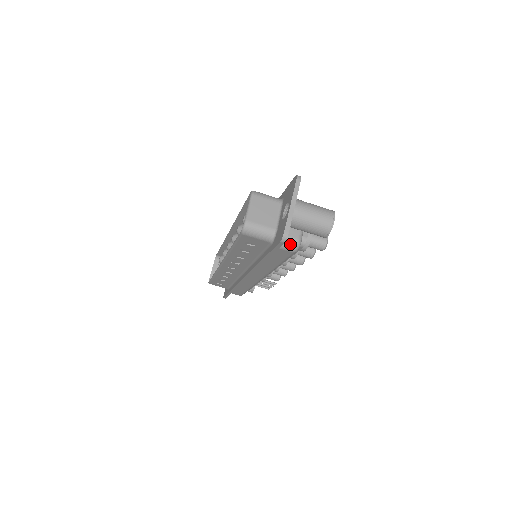
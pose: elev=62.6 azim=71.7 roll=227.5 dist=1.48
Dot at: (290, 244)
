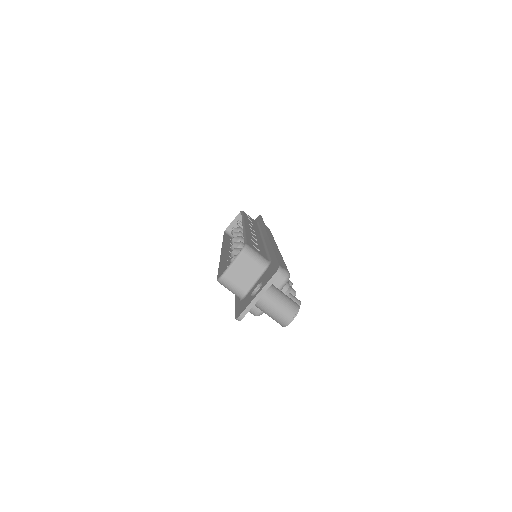
Dot at: (252, 311)
